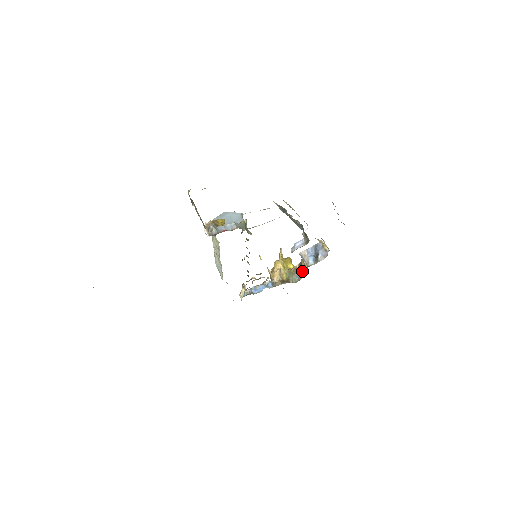
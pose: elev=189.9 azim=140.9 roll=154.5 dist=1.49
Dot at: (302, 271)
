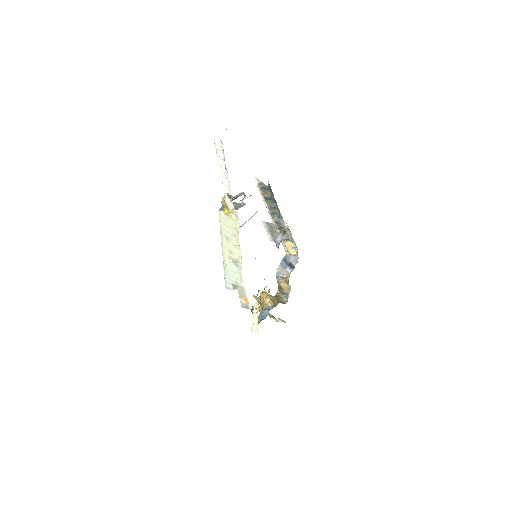
Dot at: (285, 291)
